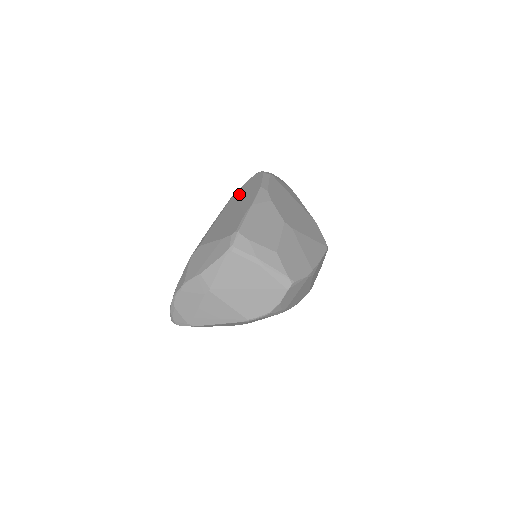
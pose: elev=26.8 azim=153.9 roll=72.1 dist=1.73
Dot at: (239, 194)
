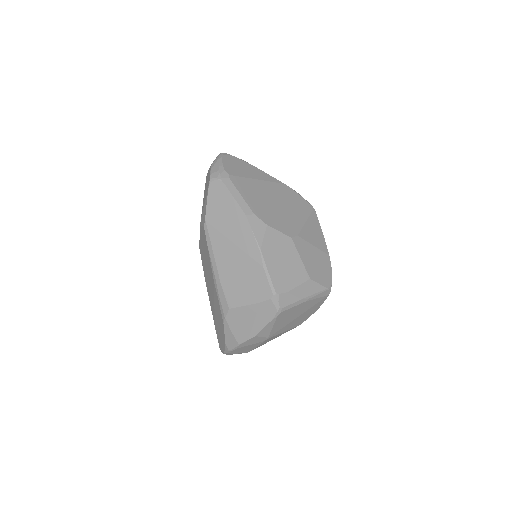
Dot at: (217, 225)
